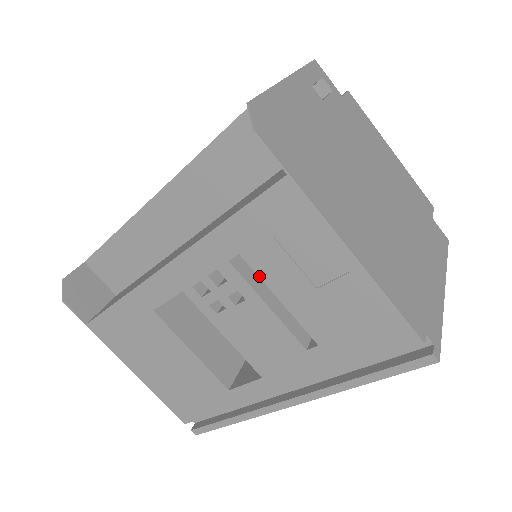
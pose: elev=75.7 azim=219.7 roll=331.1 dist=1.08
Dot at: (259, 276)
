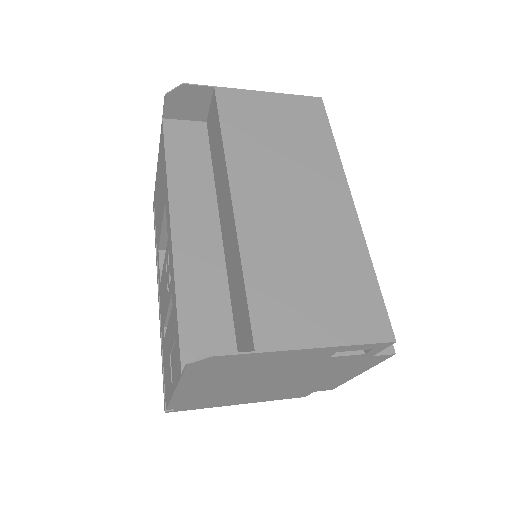
Dot at: occluded
